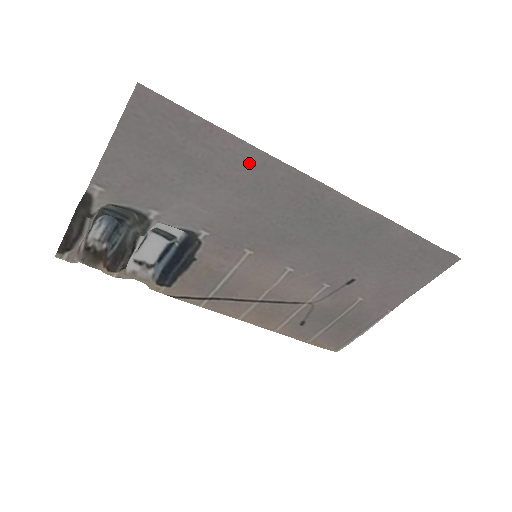
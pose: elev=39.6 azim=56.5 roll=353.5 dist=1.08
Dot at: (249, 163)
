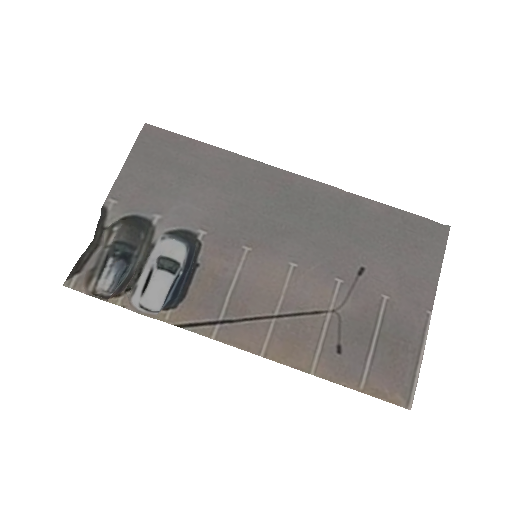
Dot at: (226, 163)
